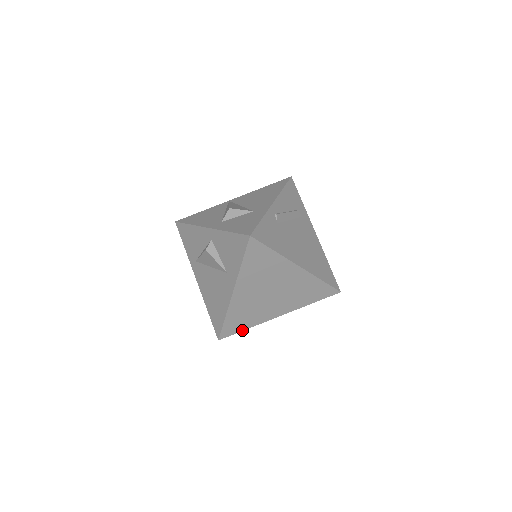
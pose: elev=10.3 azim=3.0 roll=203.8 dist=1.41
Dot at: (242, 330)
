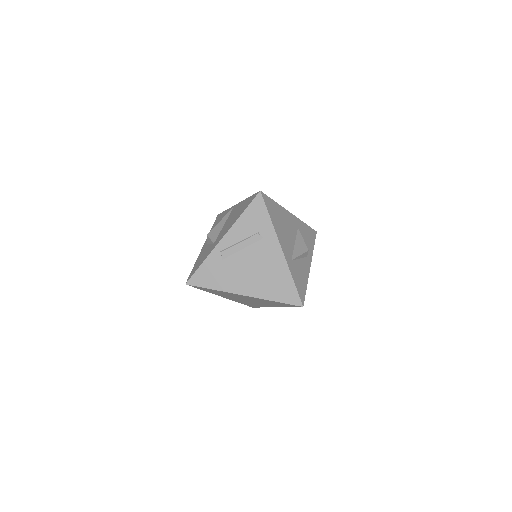
Dot at: occluded
